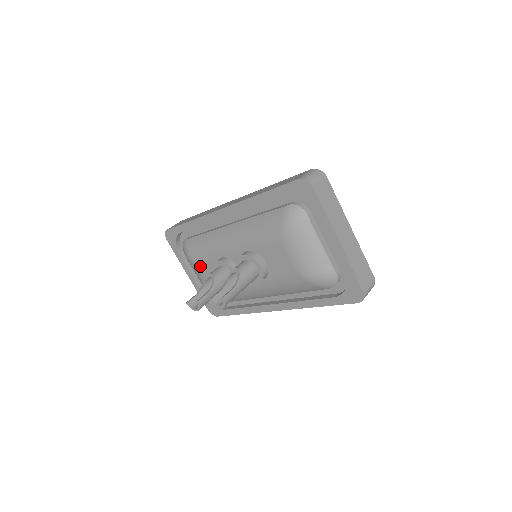
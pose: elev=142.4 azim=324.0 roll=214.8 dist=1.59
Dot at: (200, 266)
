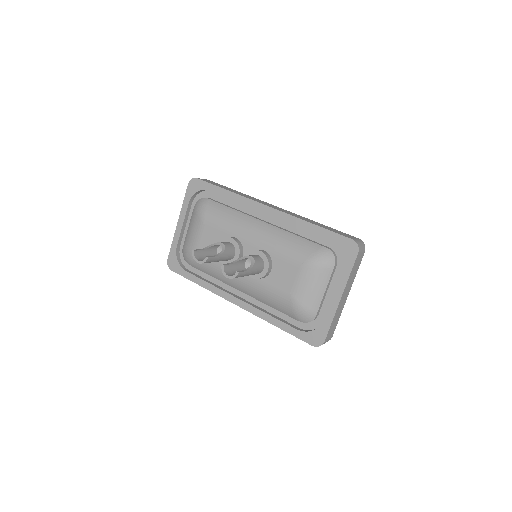
Dot at: (205, 227)
